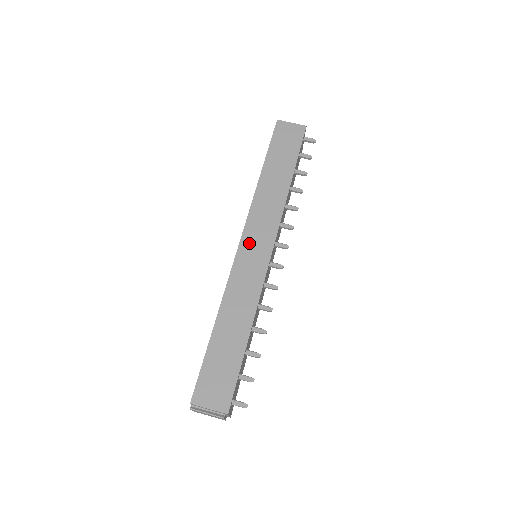
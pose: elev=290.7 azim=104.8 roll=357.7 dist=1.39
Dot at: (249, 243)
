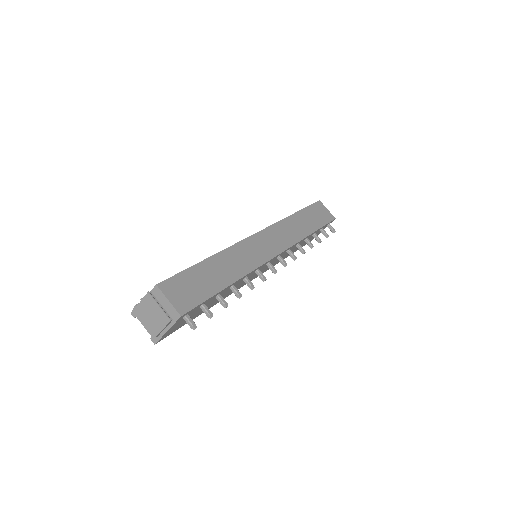
Dot at: (264, 238)
